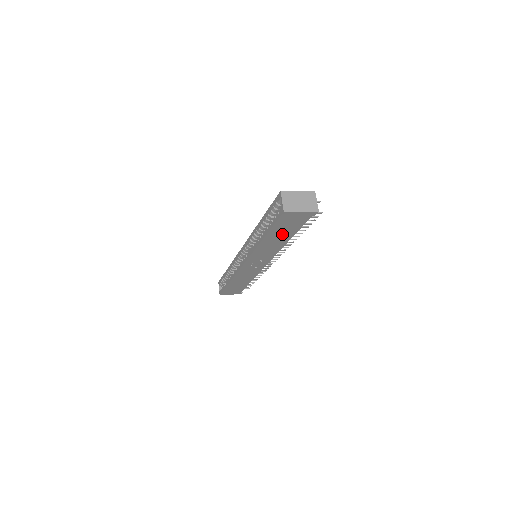
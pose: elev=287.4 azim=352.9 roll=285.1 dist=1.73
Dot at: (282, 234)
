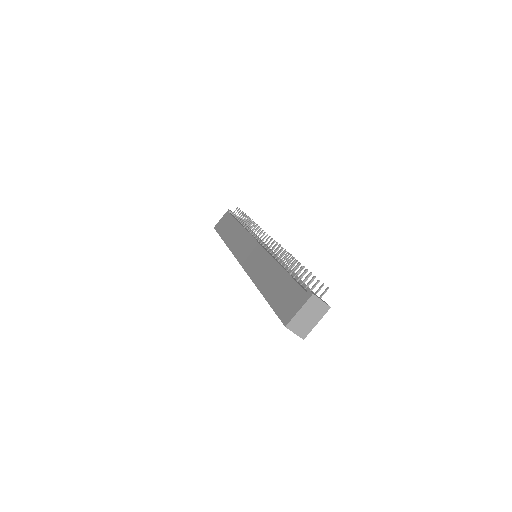
Dot at: occluded
